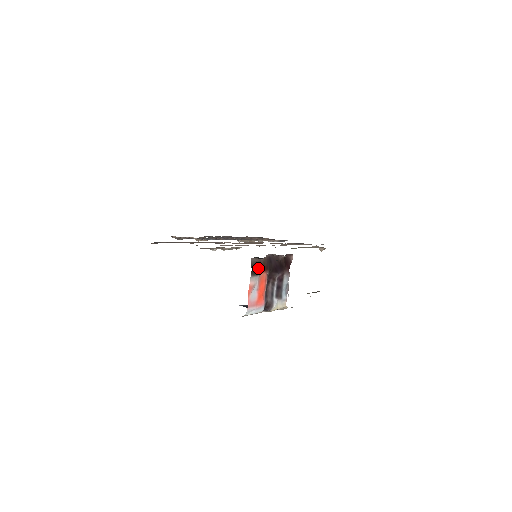
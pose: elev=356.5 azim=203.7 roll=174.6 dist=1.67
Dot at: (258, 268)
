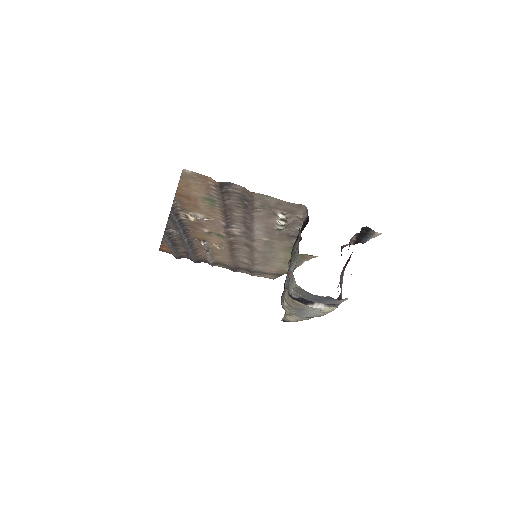
Dot at: occluded
